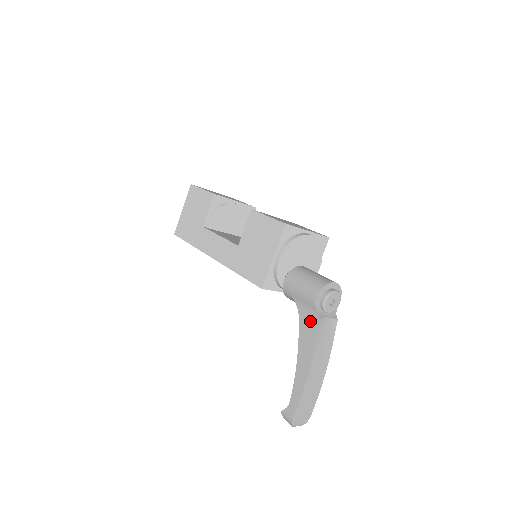
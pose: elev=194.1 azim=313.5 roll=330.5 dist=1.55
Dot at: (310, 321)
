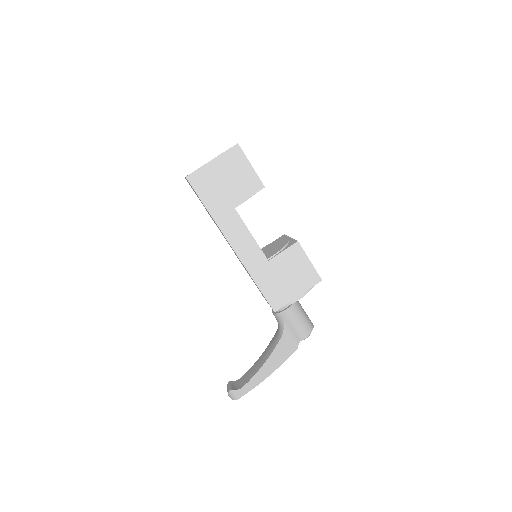
Dot at: (289, 345)
